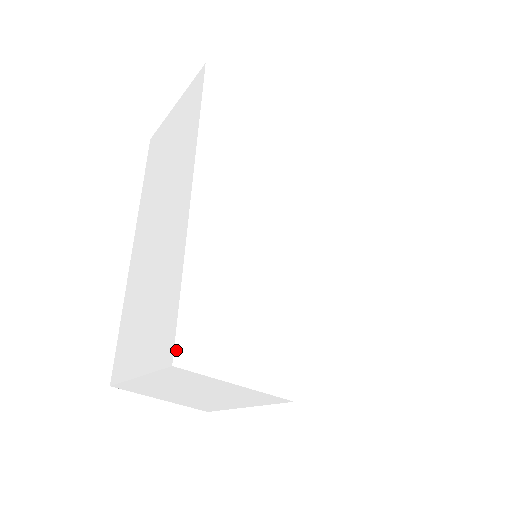
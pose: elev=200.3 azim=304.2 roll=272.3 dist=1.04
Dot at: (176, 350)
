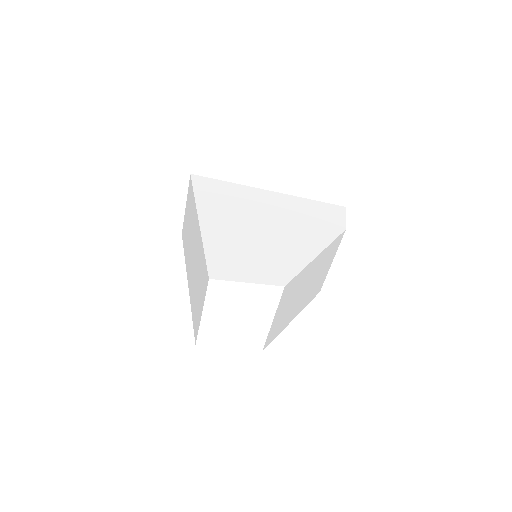
Dot at: (209, 273)
